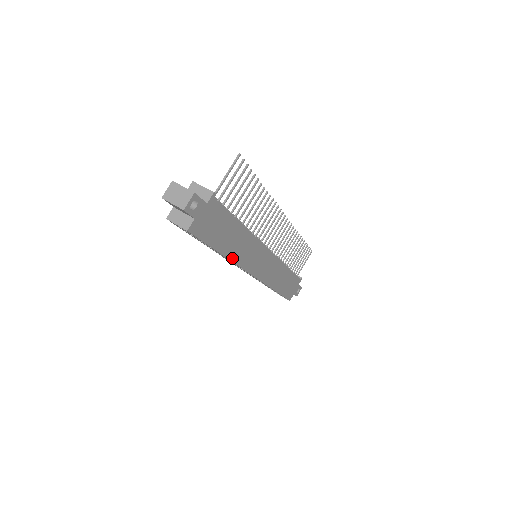
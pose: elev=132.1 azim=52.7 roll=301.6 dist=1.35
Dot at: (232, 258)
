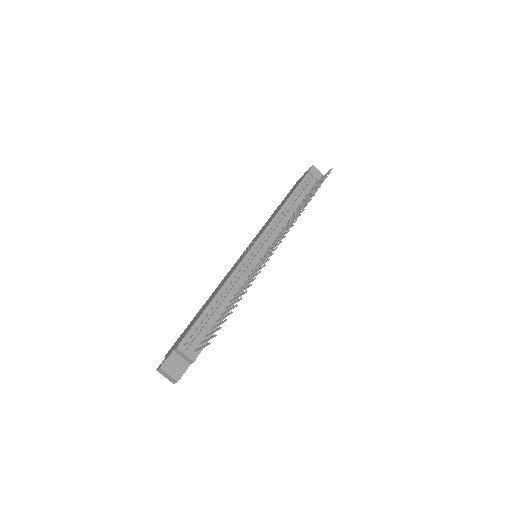
Dot at: occluded
